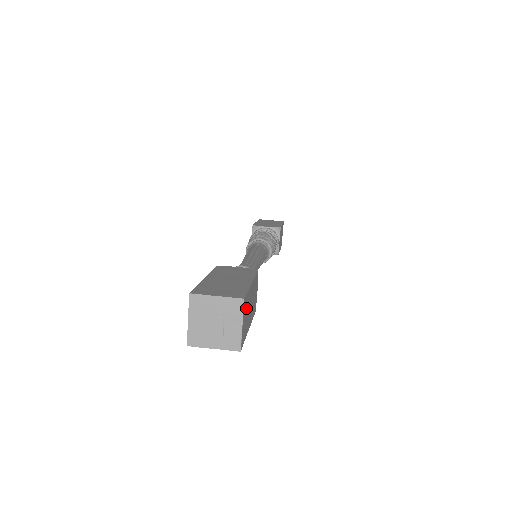
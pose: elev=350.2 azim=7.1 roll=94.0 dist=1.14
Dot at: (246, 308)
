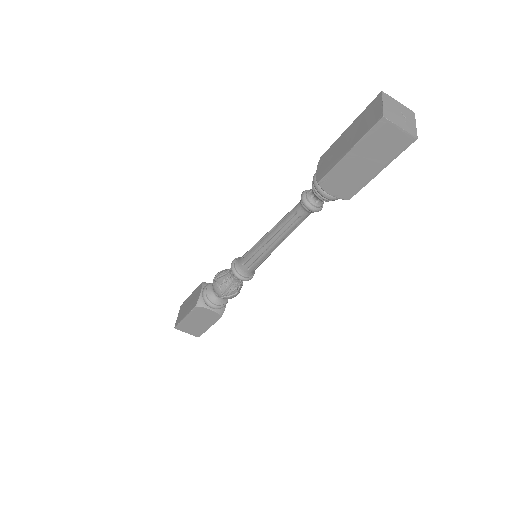
Dot at: occluded
